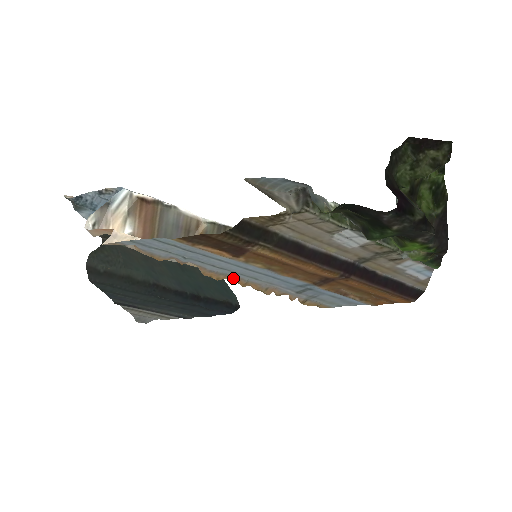
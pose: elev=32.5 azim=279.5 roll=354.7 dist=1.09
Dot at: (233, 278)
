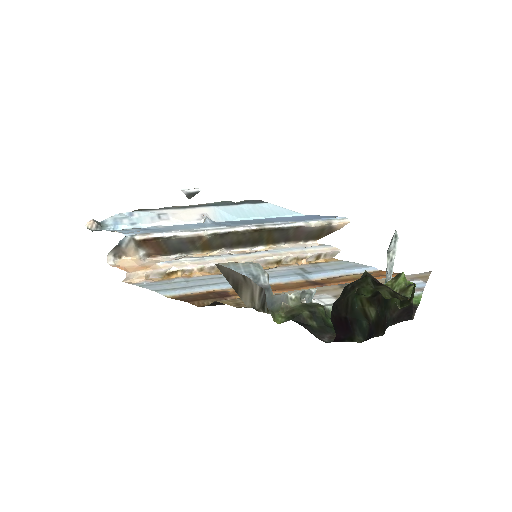
Dot at: occluded
